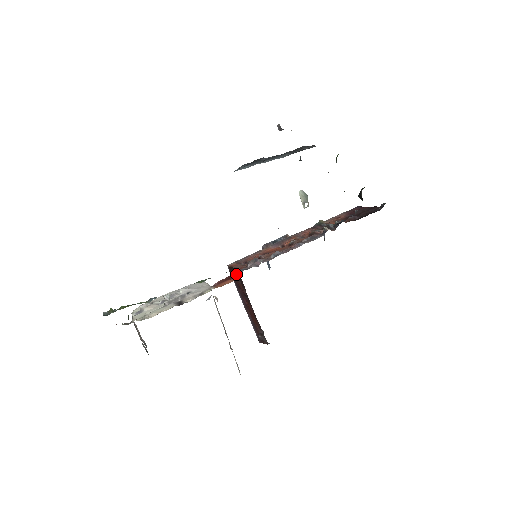
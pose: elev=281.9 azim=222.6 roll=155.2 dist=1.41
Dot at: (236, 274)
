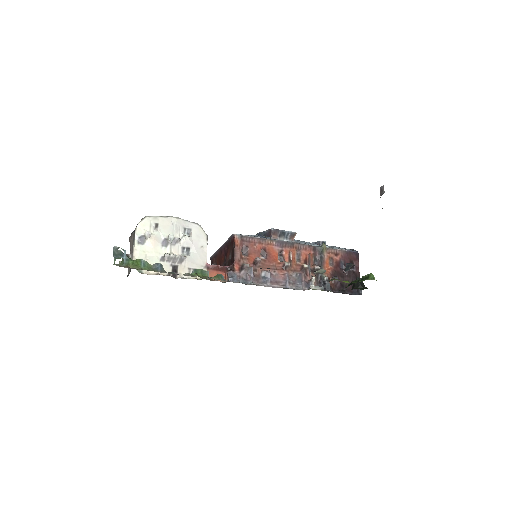
Dot at: (229, 276)
